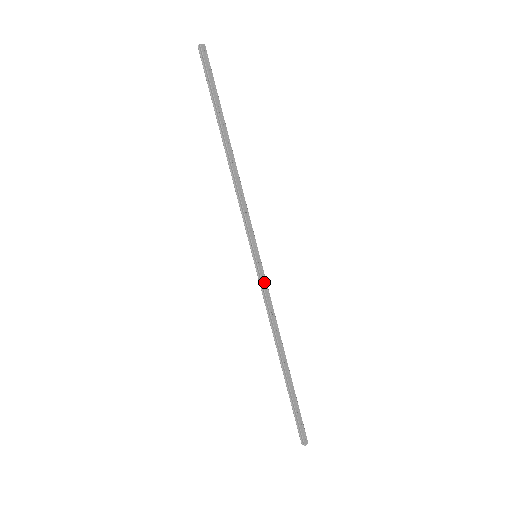
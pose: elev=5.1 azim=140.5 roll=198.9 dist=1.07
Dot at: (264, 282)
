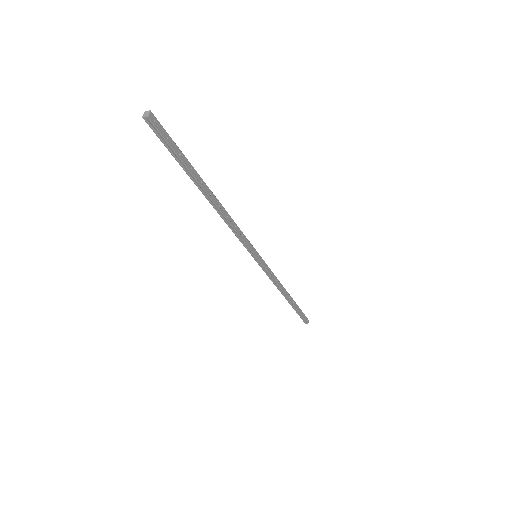
Dot at: (266, 268)
